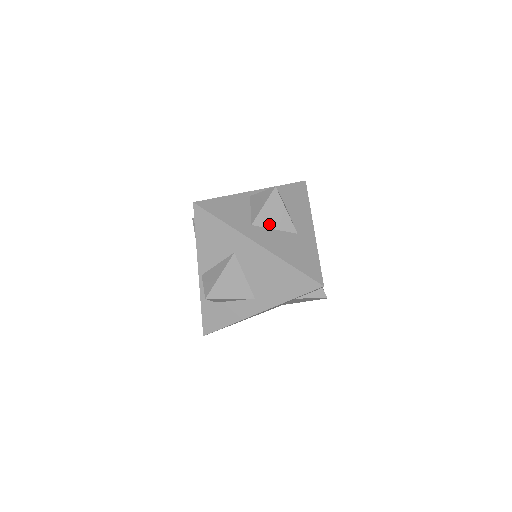
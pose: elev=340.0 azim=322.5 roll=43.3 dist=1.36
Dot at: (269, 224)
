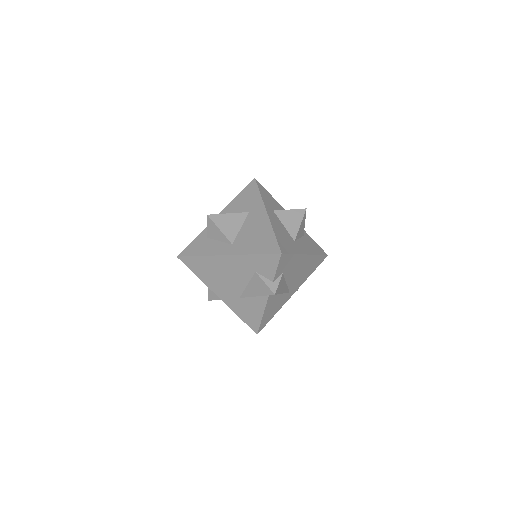
Dot at: (283, 220)
